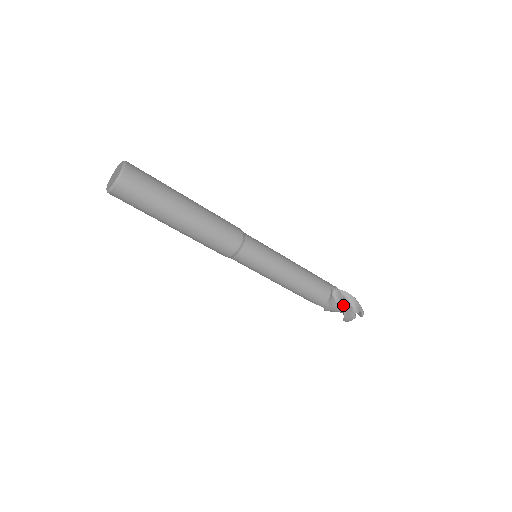
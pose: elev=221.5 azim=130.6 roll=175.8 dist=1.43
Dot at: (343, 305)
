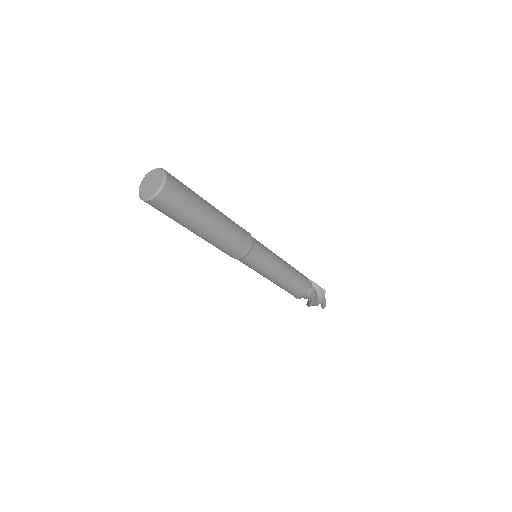
Dot at: (311, 301)
